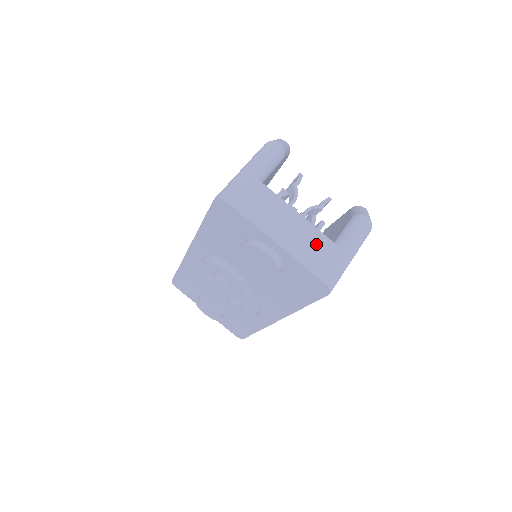
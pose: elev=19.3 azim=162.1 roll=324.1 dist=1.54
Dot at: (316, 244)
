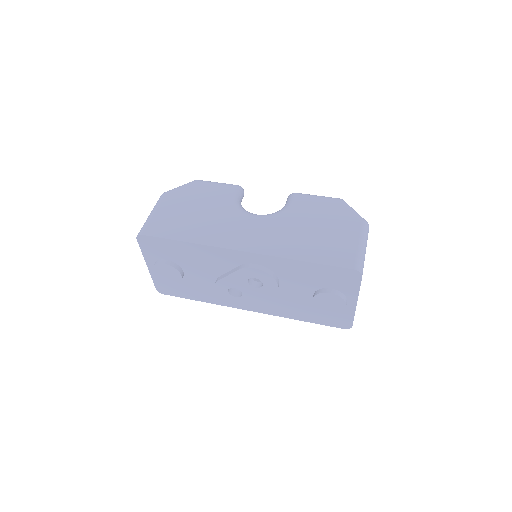
Dot at: occluded
